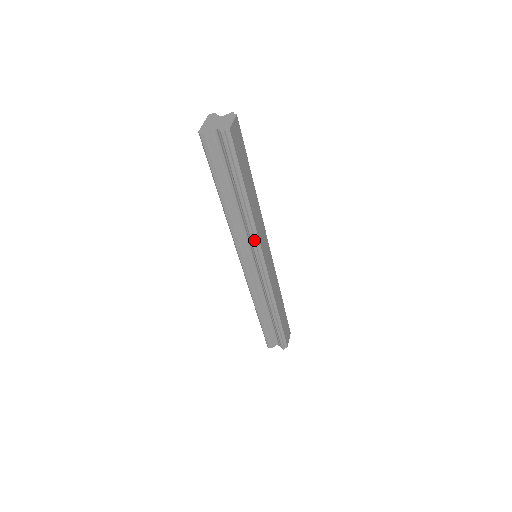
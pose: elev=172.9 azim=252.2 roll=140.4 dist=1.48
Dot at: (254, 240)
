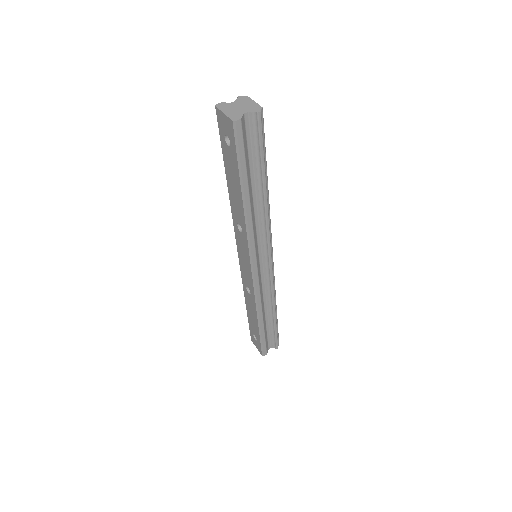
Dot at: (269, 233)
